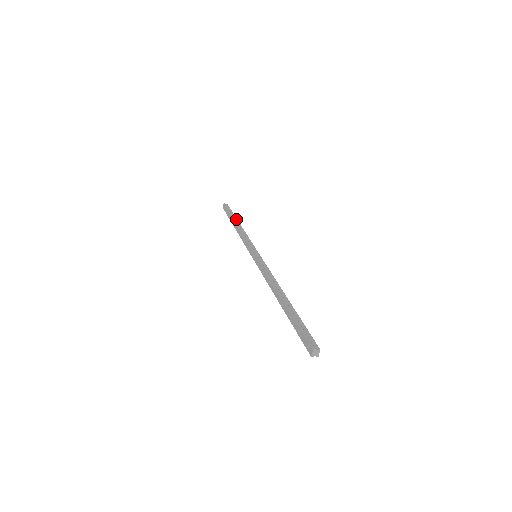
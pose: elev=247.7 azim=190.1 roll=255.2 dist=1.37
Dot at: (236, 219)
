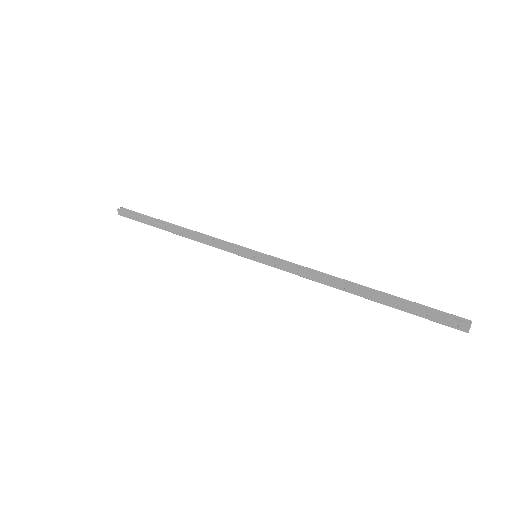
Dot at: (165, 222)
